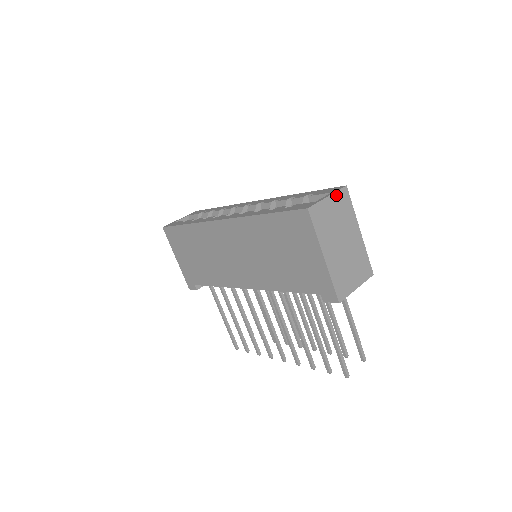
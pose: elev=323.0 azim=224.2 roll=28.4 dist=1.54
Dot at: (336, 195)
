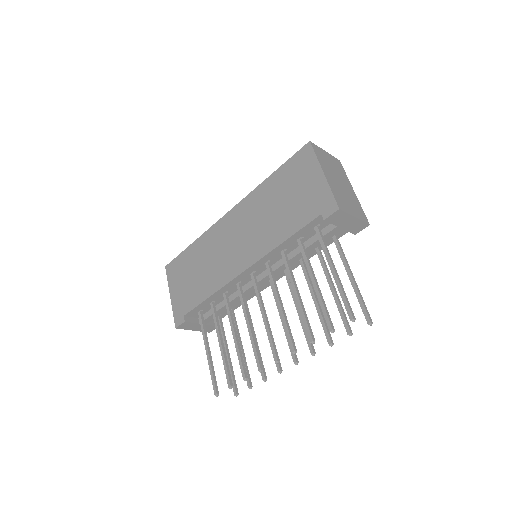
Dot at: (332, 157)
